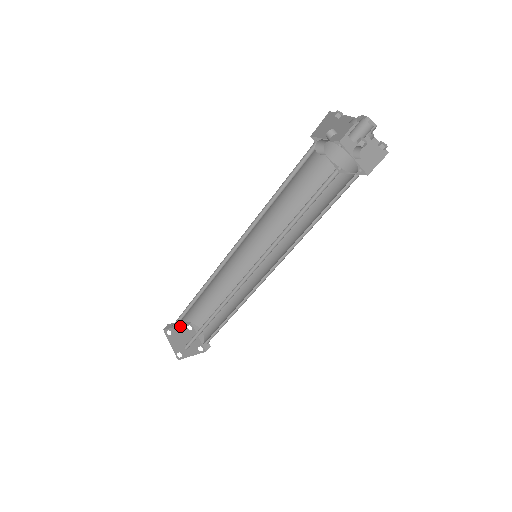
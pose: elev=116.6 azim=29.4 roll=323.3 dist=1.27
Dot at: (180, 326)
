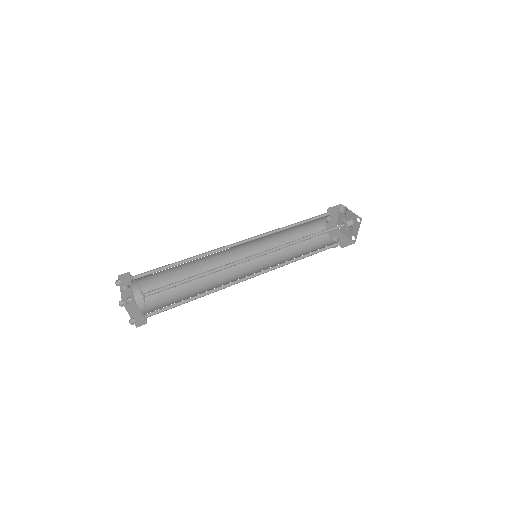
Dot at: occluded
